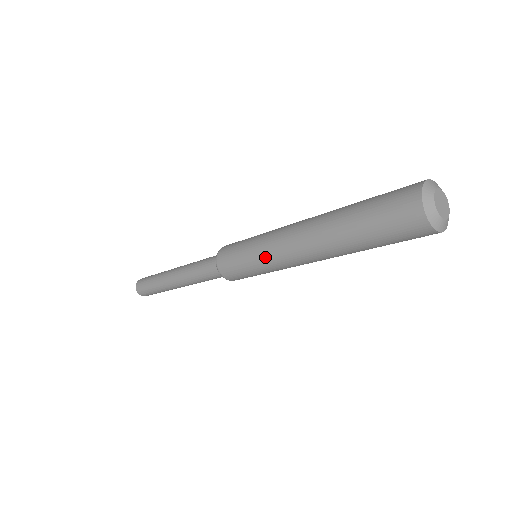
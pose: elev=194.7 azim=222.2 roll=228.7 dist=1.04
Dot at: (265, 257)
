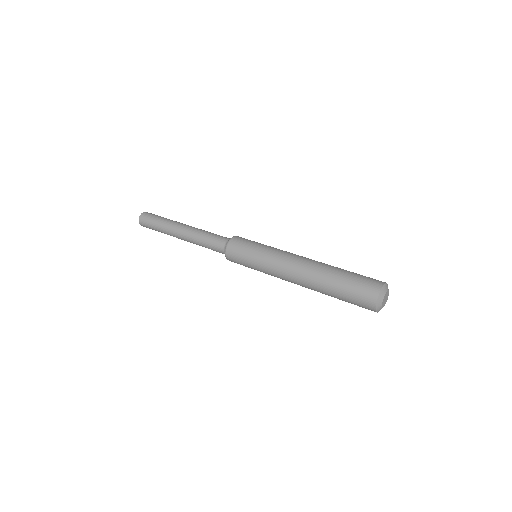
Dot at: (267, 270)
